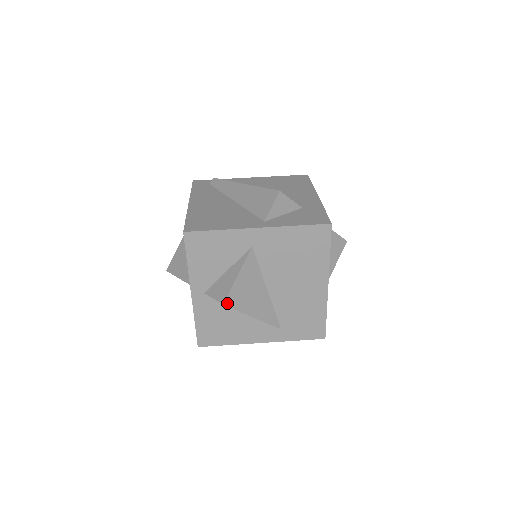
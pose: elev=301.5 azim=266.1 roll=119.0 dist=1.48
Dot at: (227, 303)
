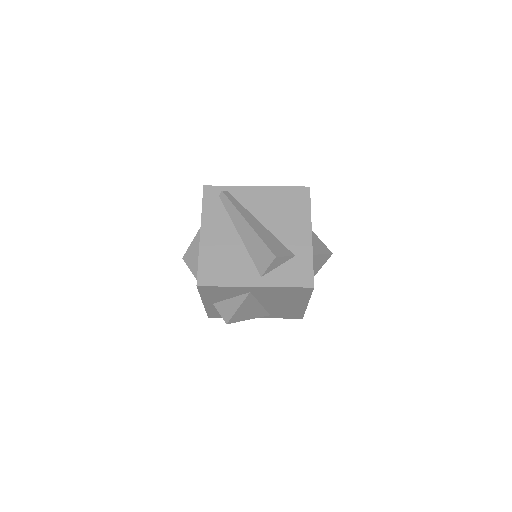
Dot at: (229, 322)
